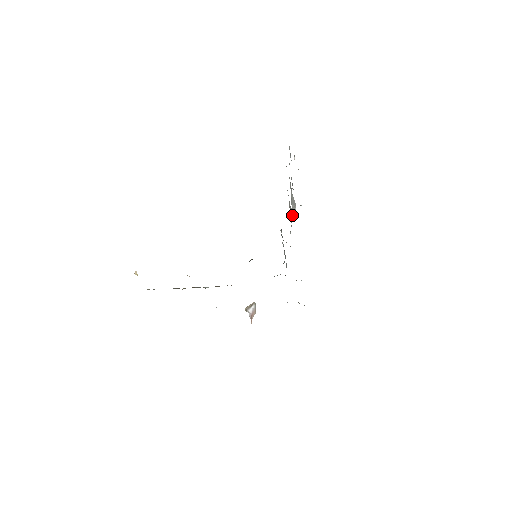
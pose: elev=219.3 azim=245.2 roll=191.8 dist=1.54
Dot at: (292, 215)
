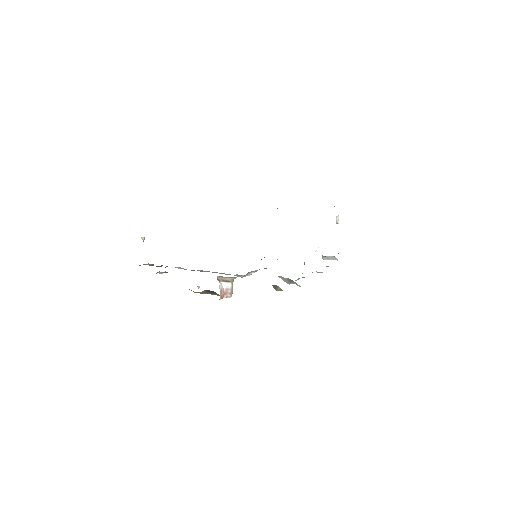
Dot at: occluded
